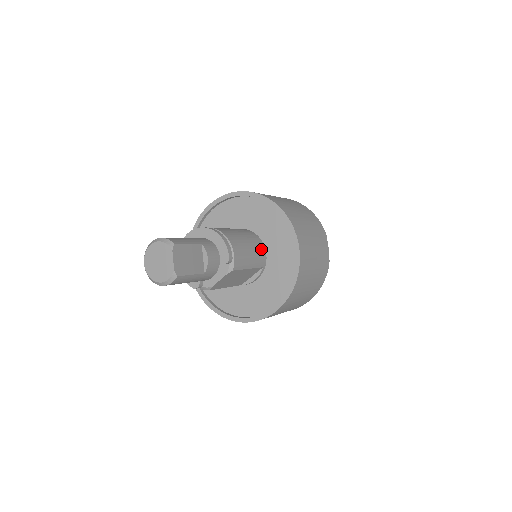
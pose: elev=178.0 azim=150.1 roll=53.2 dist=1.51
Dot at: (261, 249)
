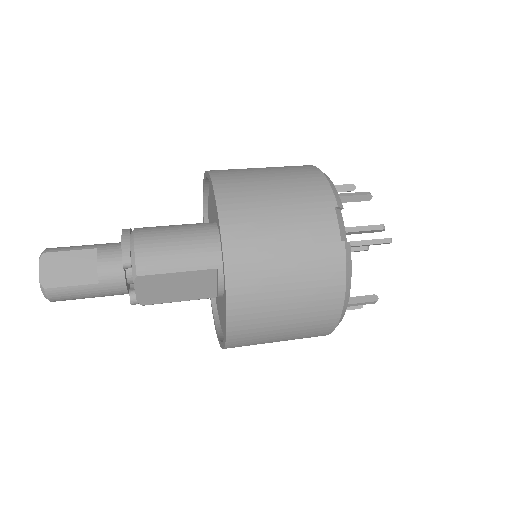
Dot at: (209, 243)
